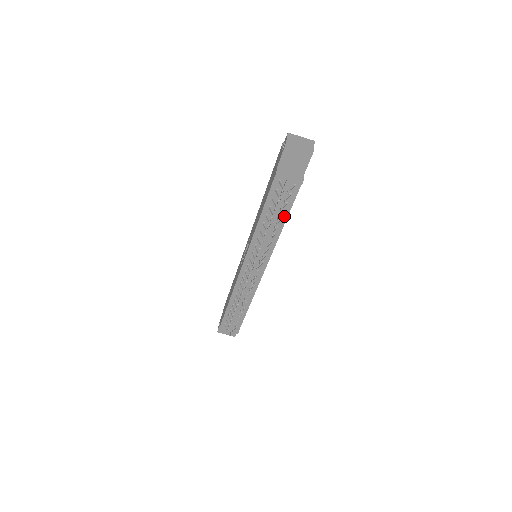
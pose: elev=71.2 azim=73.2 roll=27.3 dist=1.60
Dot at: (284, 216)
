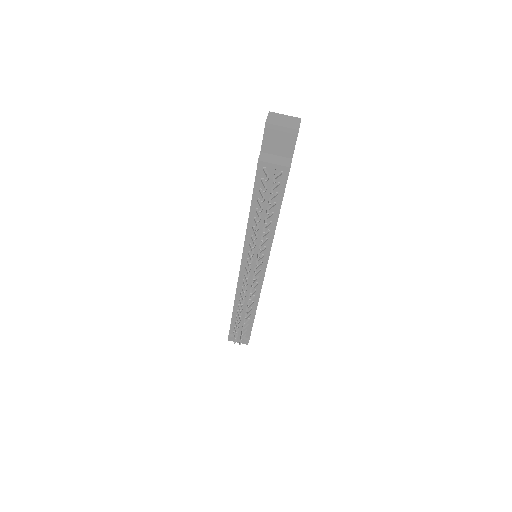
Dot at: (276, 209)
